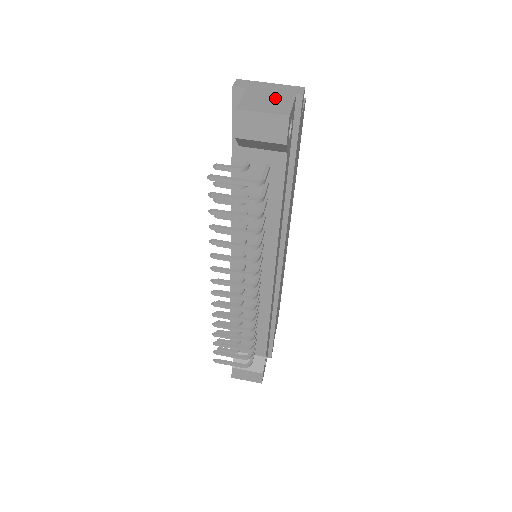
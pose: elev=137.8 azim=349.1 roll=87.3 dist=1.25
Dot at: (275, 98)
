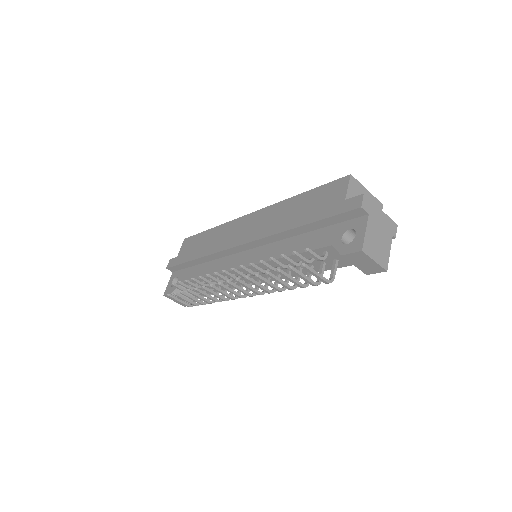
Dot at: (382, 239)
